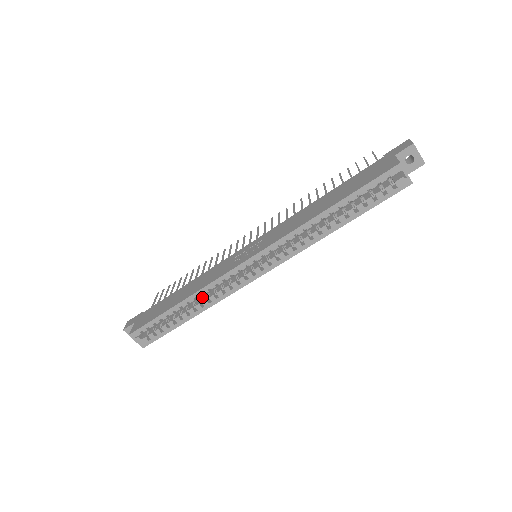
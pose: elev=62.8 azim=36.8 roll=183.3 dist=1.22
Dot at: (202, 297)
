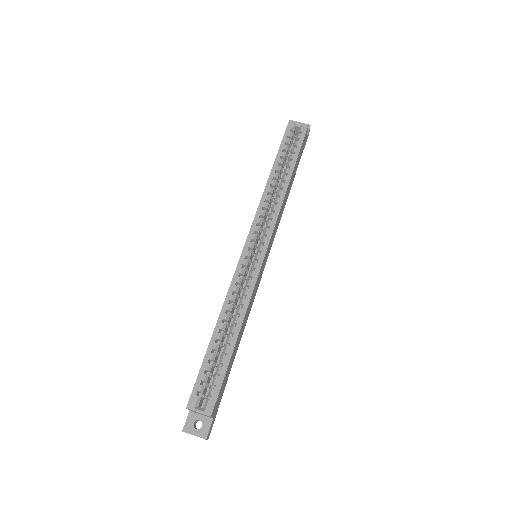
Dot at: occluded
